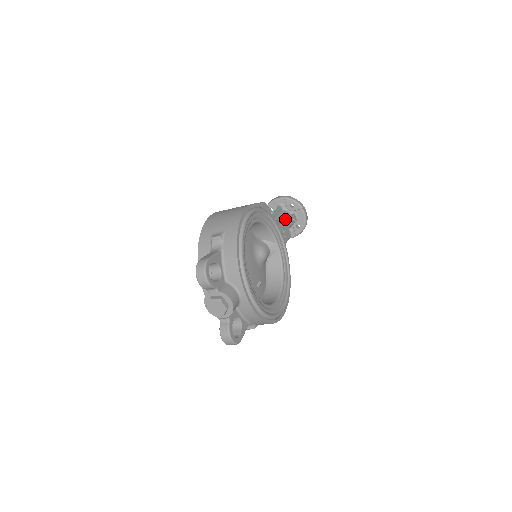
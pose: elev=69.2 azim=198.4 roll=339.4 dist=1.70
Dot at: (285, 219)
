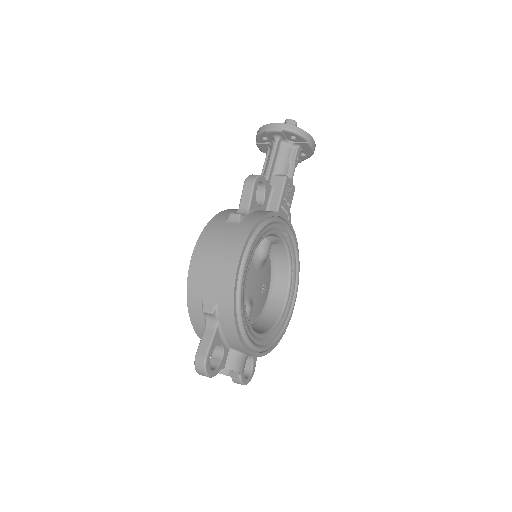
Dot at: (286, 177)
